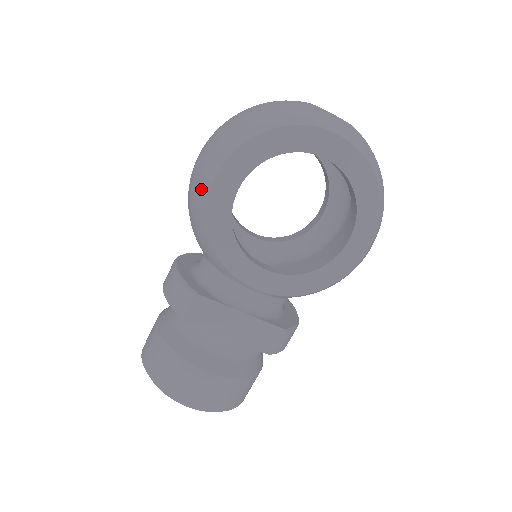
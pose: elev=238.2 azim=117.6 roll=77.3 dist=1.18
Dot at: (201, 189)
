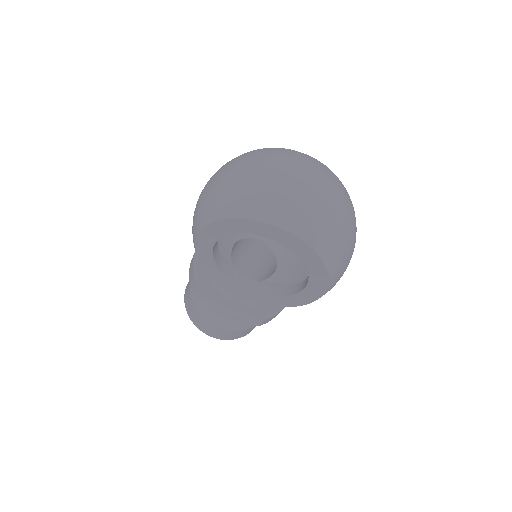
Dot at: occluded
